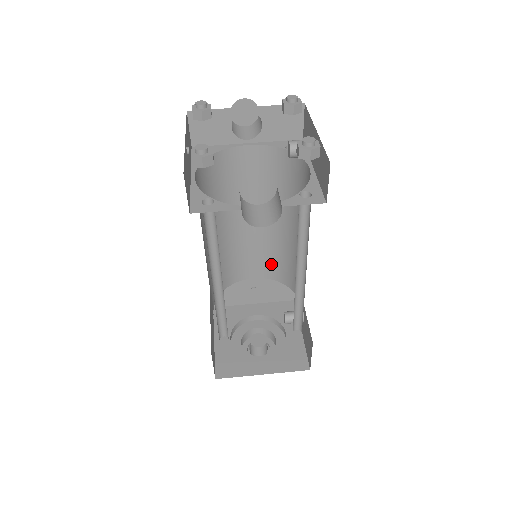
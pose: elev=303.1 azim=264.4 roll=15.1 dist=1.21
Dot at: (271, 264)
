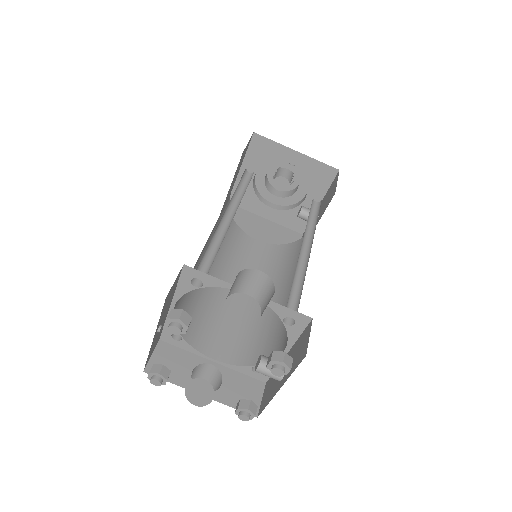
Dot at: occluded
